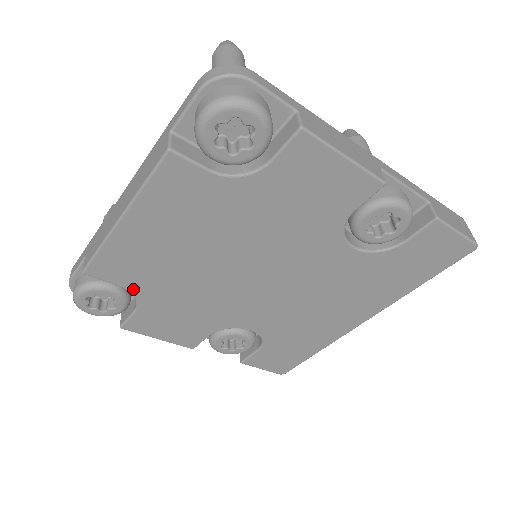
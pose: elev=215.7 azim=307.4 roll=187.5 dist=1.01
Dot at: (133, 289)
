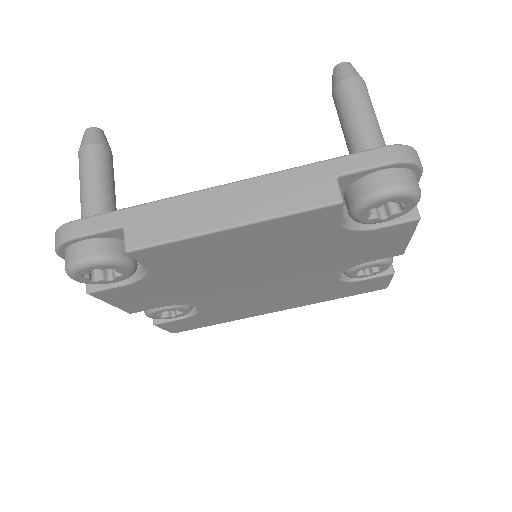
Dot at: (154, 271)
